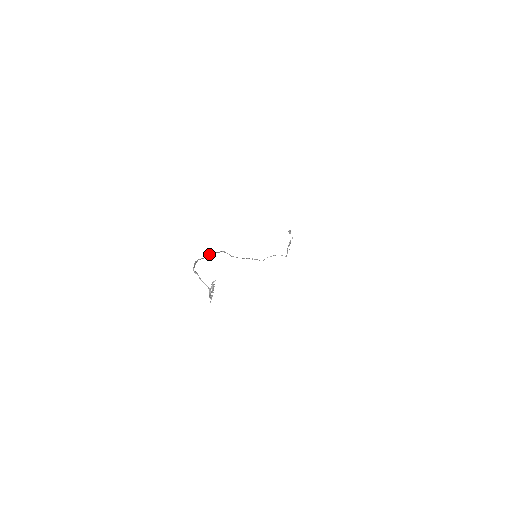
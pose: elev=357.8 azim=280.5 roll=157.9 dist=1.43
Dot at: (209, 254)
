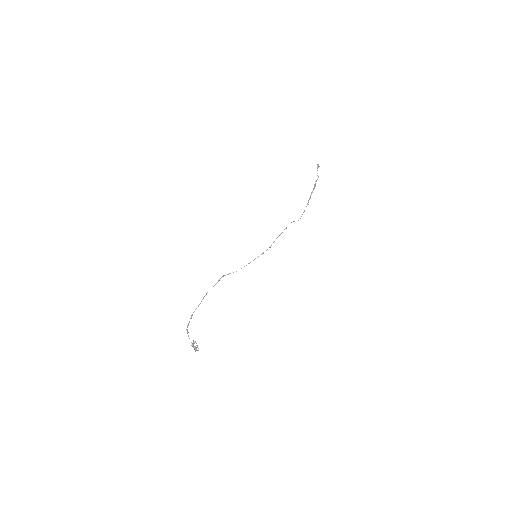
Dot at: occluded
